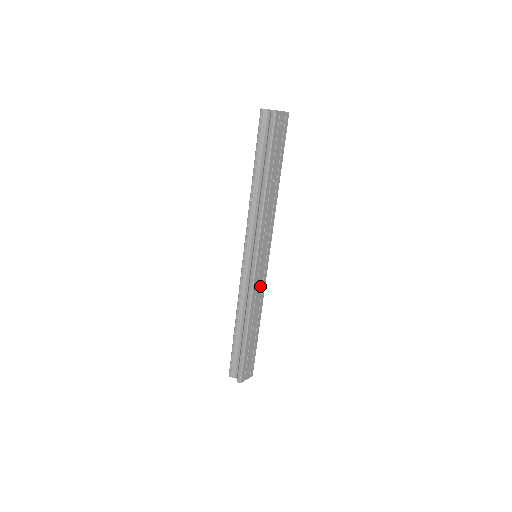
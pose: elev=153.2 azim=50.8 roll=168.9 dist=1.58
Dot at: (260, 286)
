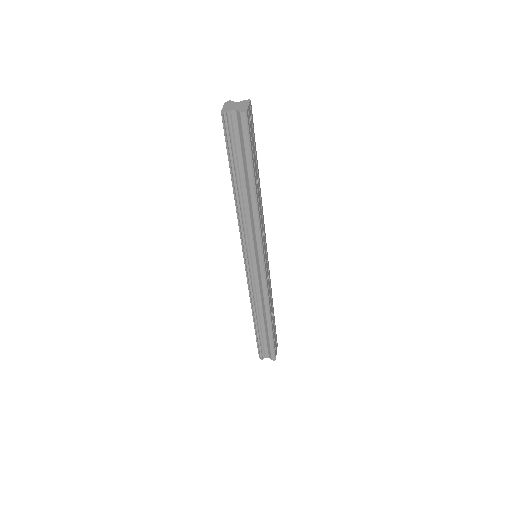
Dot at: (268, 279)
